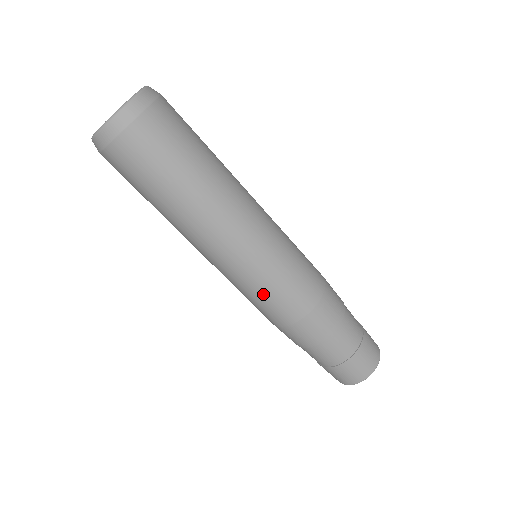
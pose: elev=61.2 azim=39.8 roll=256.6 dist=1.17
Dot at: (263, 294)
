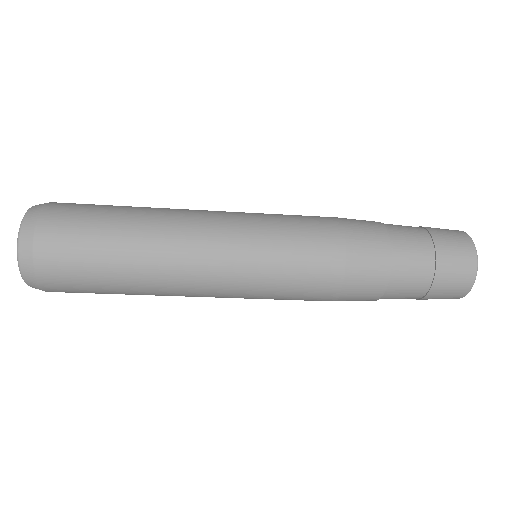
Dot at: occluded
